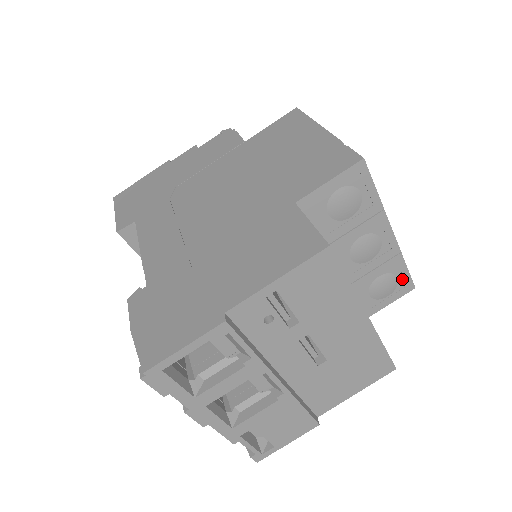
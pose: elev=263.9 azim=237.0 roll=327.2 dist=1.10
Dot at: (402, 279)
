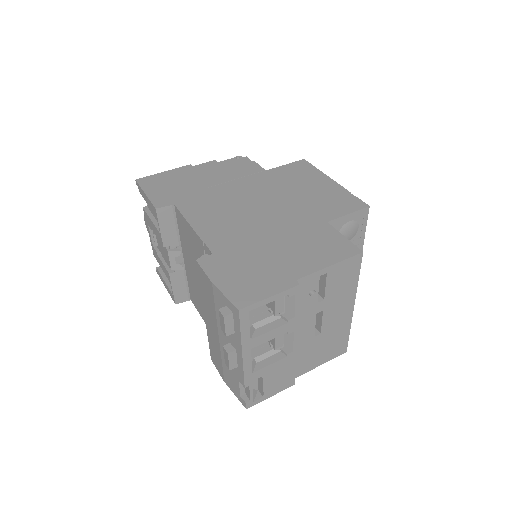
Dot at: occluded
